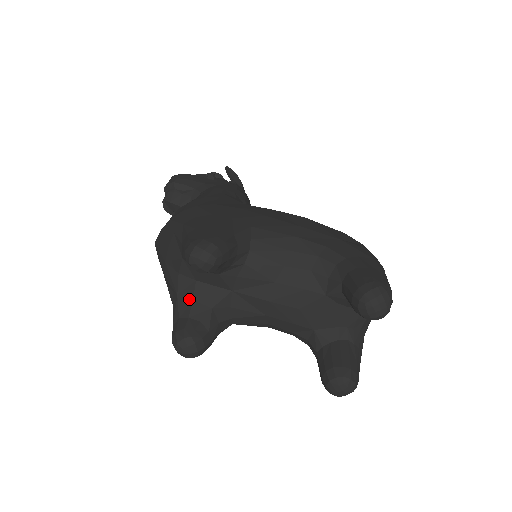
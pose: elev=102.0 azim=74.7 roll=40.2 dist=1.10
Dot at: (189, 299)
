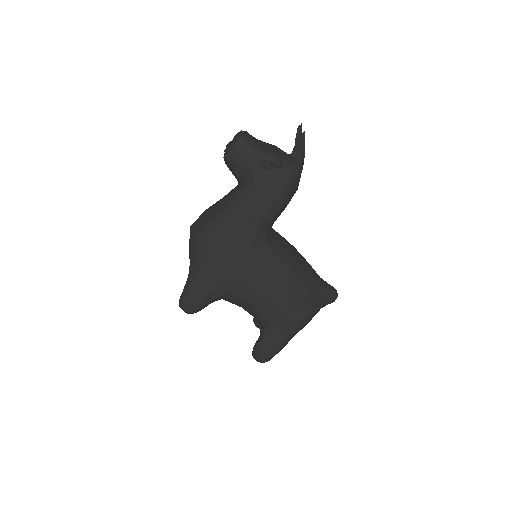
Dot at: occluded
